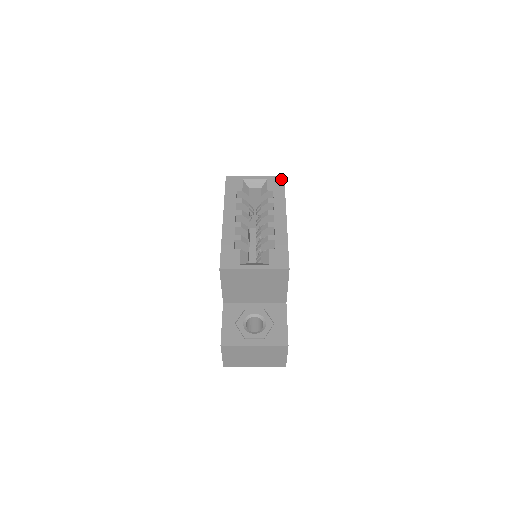
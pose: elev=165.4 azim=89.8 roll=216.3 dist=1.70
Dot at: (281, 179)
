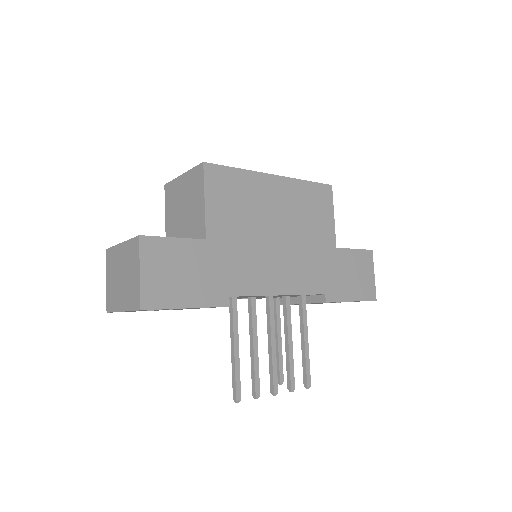
Dot at: (324, 185)
